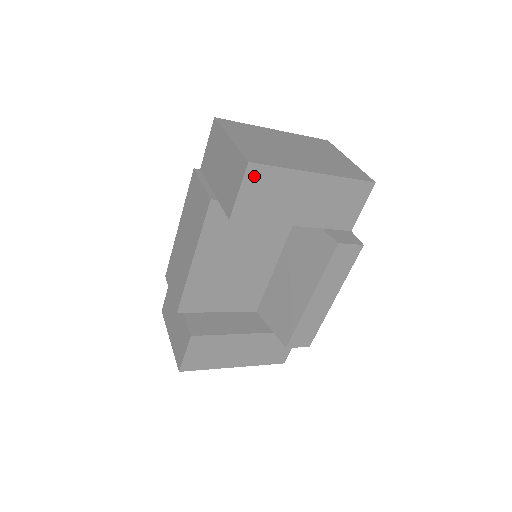
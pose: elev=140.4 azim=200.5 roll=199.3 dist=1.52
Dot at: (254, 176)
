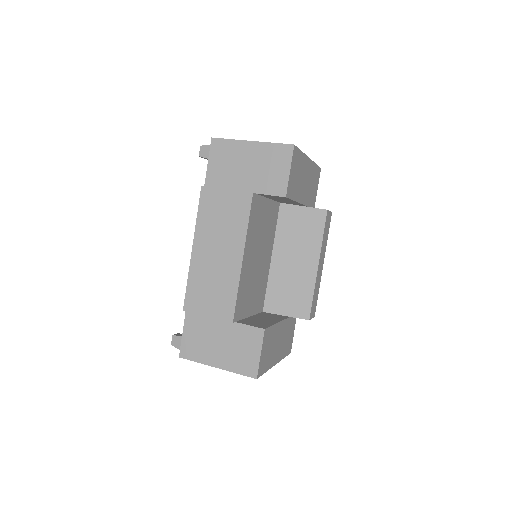
Dot at: (295, 157)
